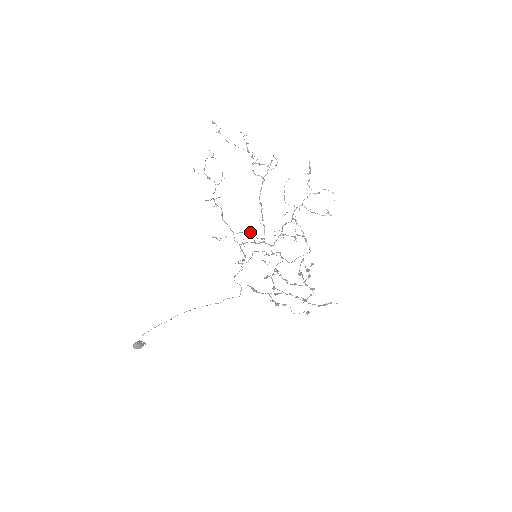
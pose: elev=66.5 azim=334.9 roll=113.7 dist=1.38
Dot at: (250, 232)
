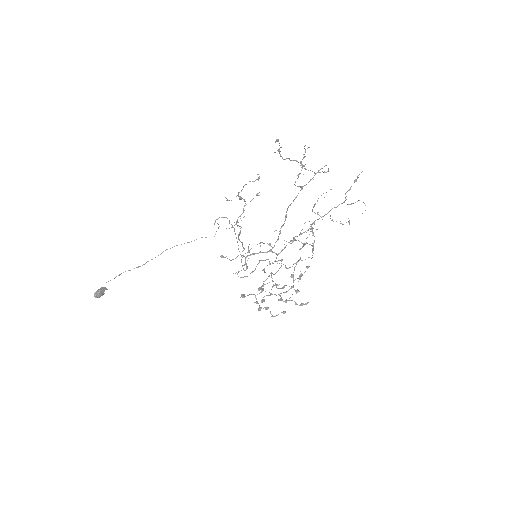
Dot at: (261, 242)
